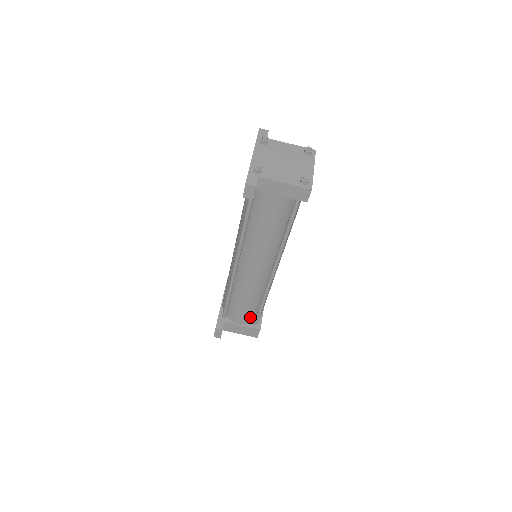
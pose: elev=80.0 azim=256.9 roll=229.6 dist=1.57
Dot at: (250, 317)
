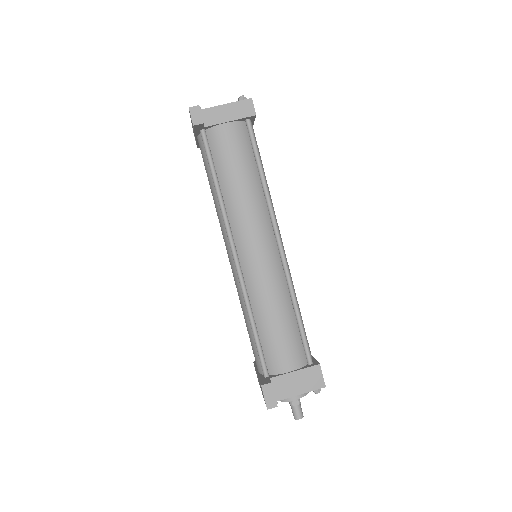
Dot at: (296, 350)
